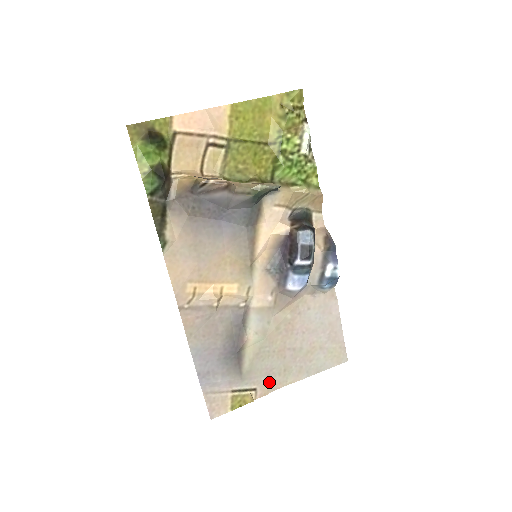
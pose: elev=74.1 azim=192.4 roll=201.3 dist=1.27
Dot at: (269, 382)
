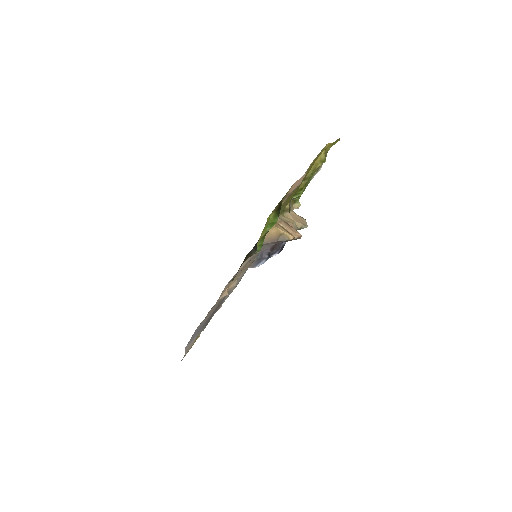
Dot at: occluded
